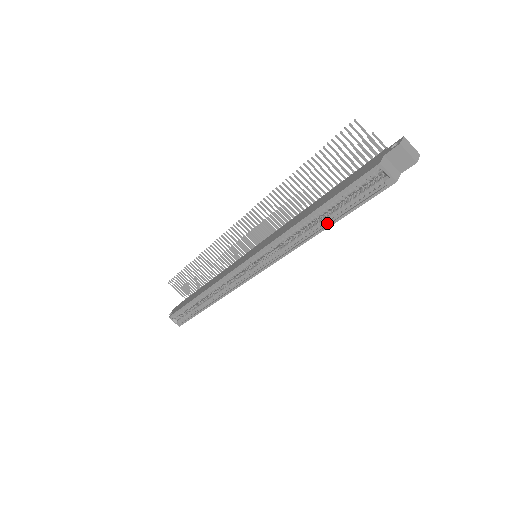
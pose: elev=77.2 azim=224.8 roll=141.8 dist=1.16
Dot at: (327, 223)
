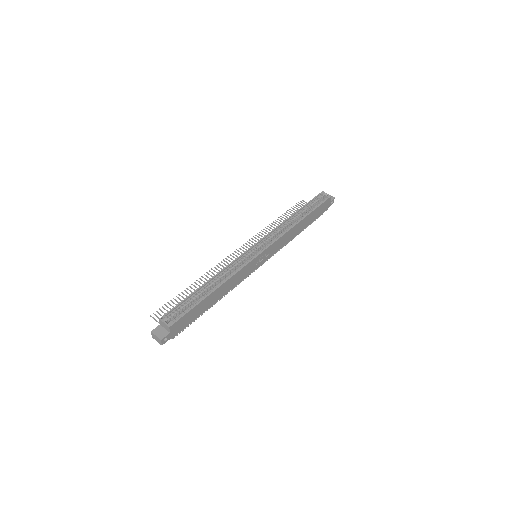
Dot at: (305, 216)
